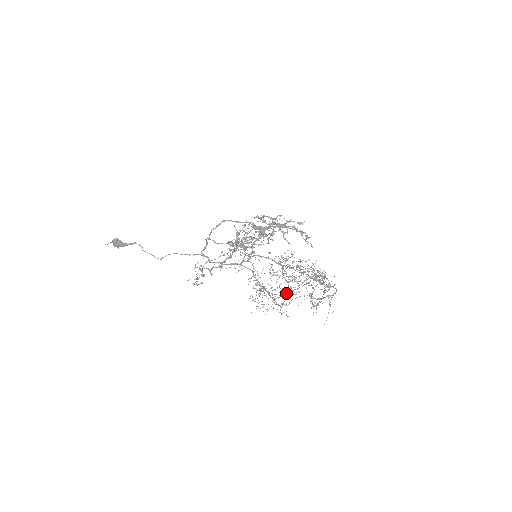
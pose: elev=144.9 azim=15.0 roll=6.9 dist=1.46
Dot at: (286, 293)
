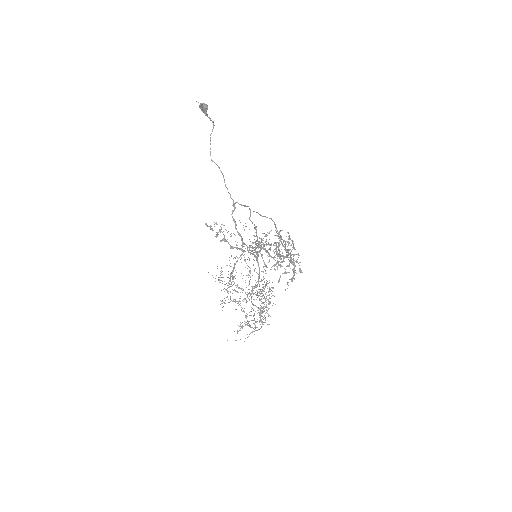
Dot at: (239, 287)
